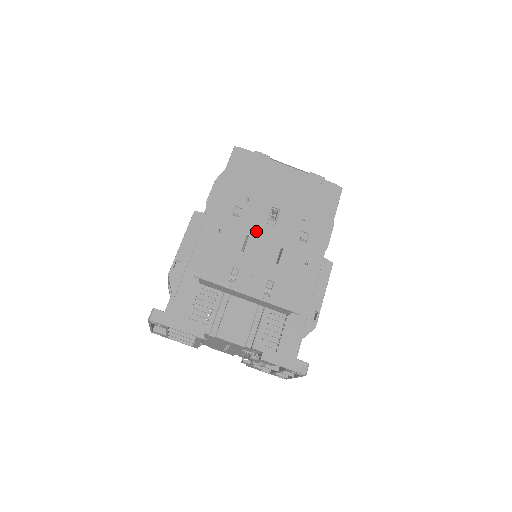
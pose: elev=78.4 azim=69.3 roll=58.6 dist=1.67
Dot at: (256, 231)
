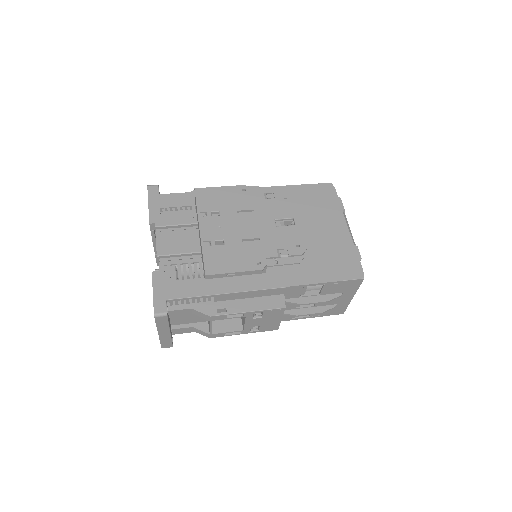
Dot at: (262, 215)
